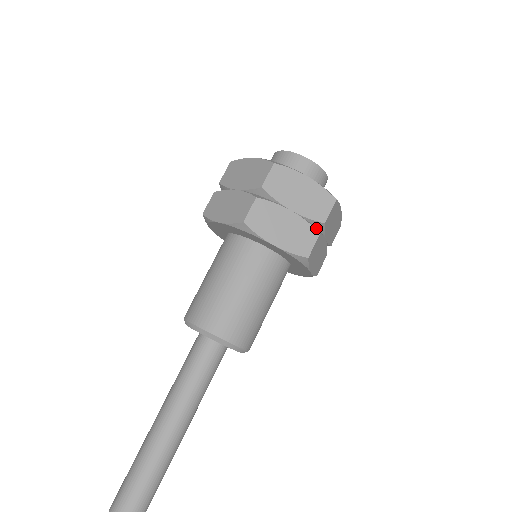
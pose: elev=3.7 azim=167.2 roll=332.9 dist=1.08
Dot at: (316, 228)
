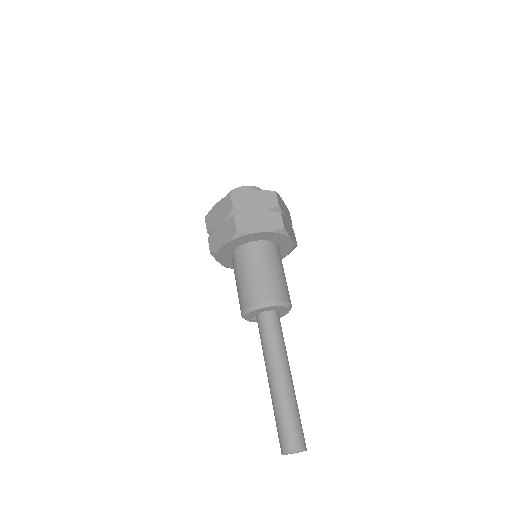
Dot at: occluded
